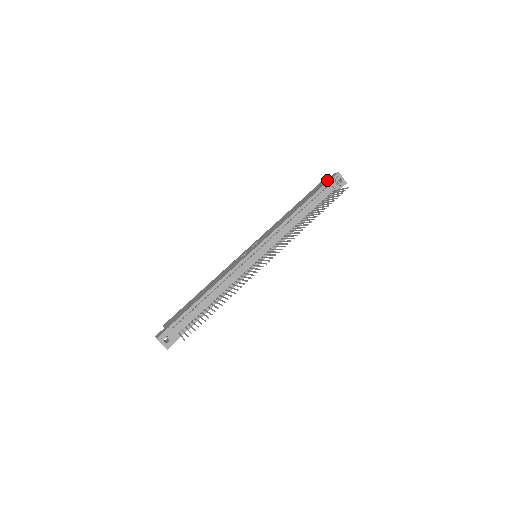
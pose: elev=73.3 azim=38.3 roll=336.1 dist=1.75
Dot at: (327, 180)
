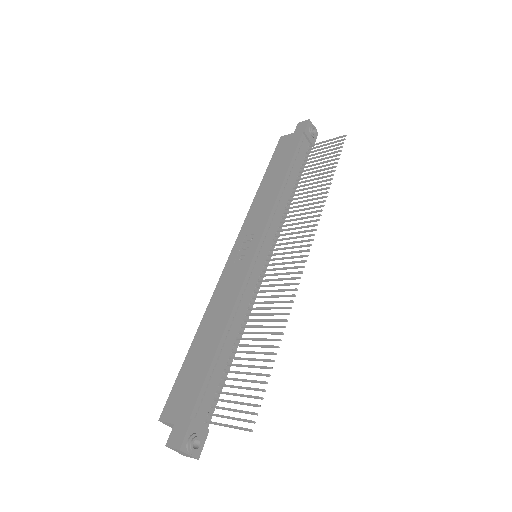
Dot at: (297, 132)
